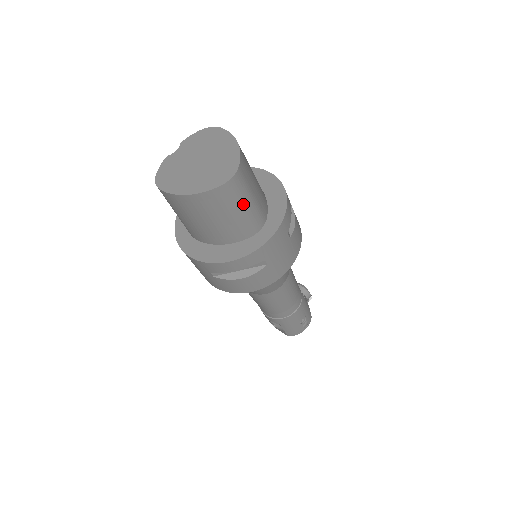
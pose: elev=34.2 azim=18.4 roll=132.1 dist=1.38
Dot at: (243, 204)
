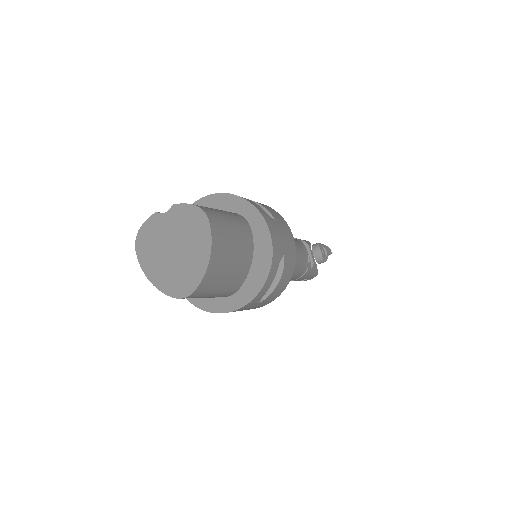
Dot at: (203, 297)
